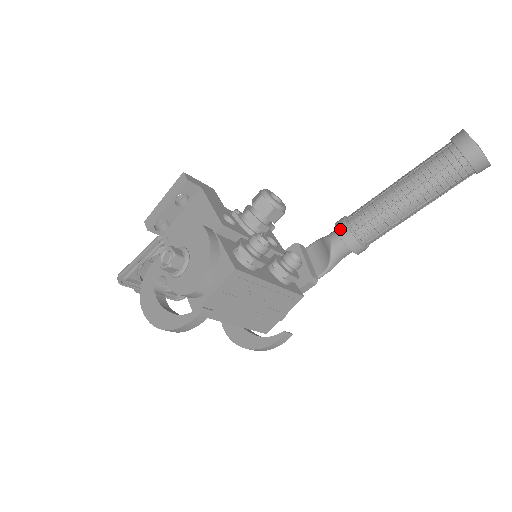
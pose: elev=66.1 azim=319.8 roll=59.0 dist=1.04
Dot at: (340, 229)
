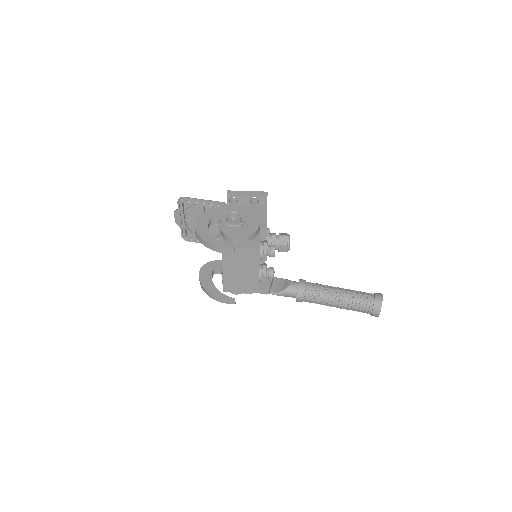
Dot at: (301, 282)
